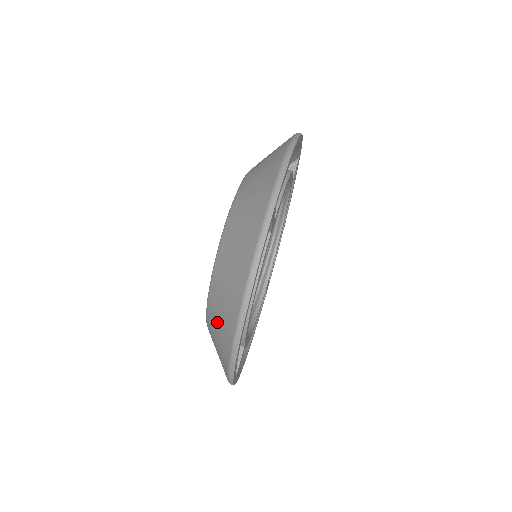
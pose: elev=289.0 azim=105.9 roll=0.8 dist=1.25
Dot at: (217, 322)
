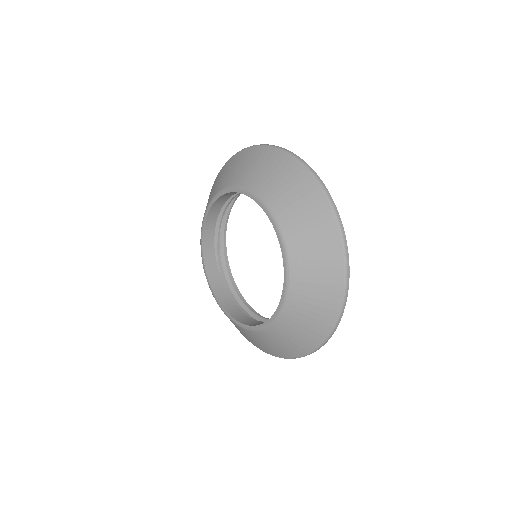
Dot at: (313, 275)
